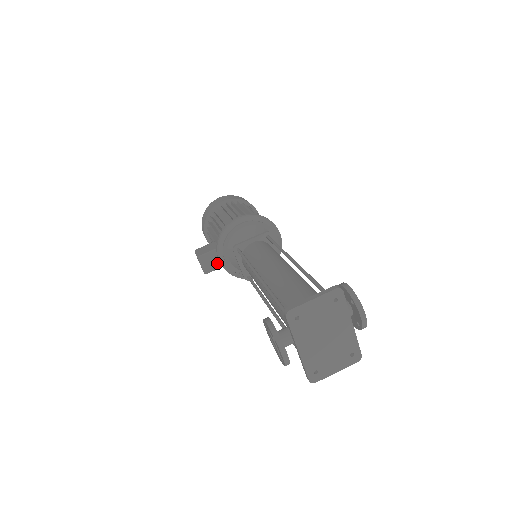
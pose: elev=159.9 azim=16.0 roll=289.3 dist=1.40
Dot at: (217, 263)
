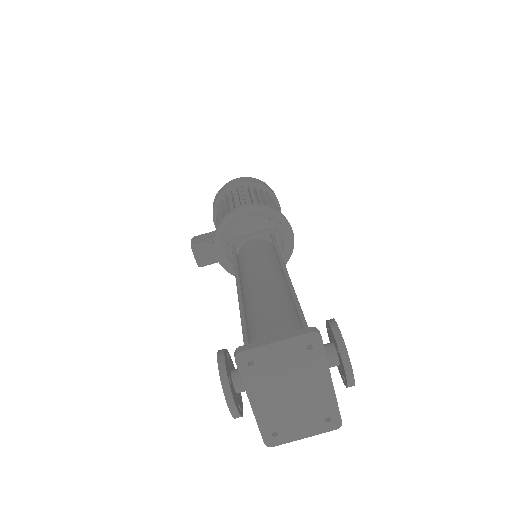
Dot at: (214, 256)
